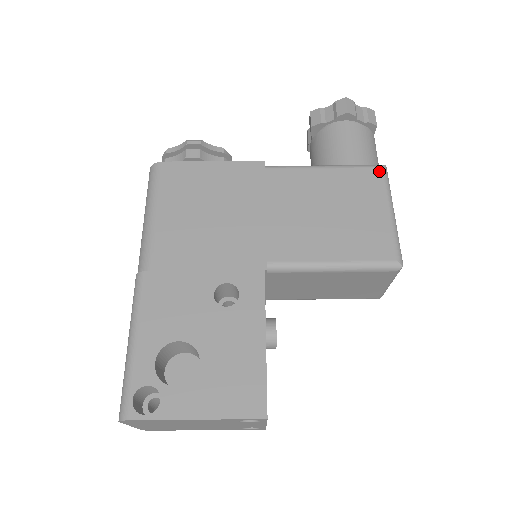
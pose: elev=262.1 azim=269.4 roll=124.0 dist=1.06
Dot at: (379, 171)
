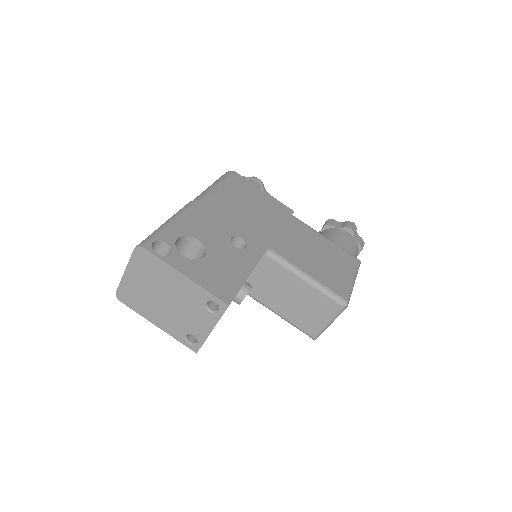
Dot at: (356, 260)
